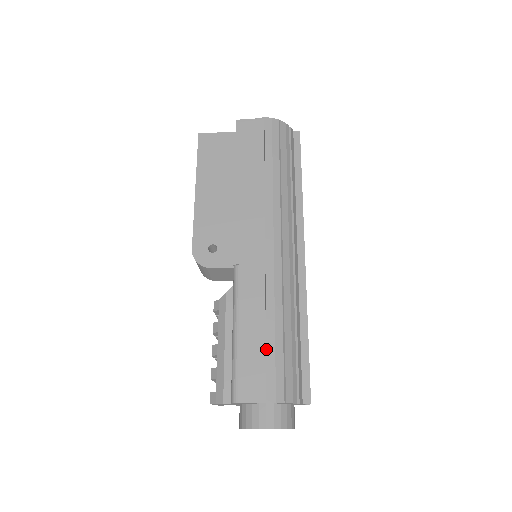
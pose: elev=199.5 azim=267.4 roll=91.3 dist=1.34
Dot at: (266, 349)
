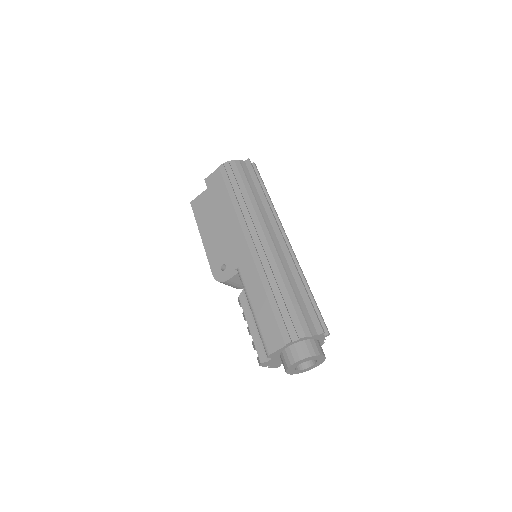
Dot at: (272, 311)
